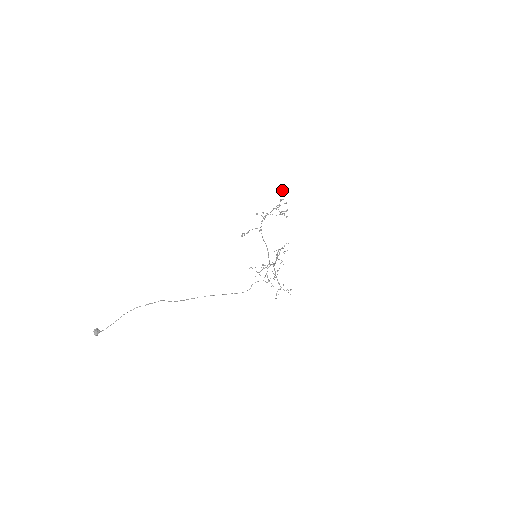
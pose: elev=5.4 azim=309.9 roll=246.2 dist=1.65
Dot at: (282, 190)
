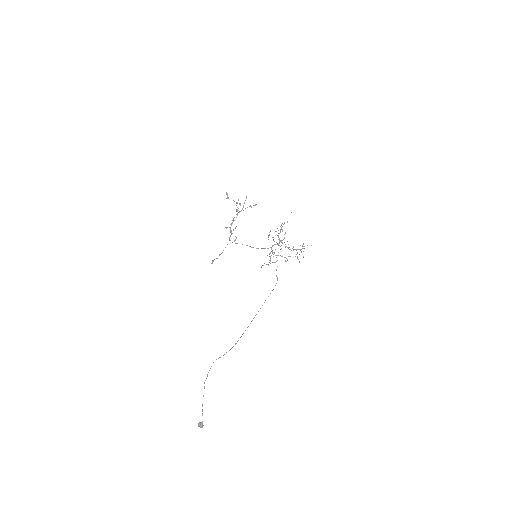
Dot at: (228, 198)
